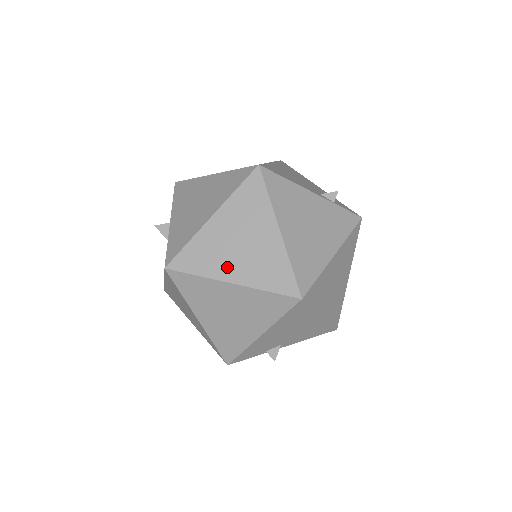
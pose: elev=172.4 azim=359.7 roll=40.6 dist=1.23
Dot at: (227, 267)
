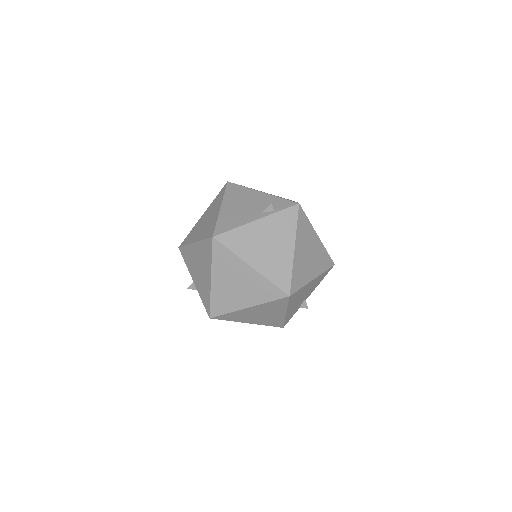
Dot at: (239, 301)
